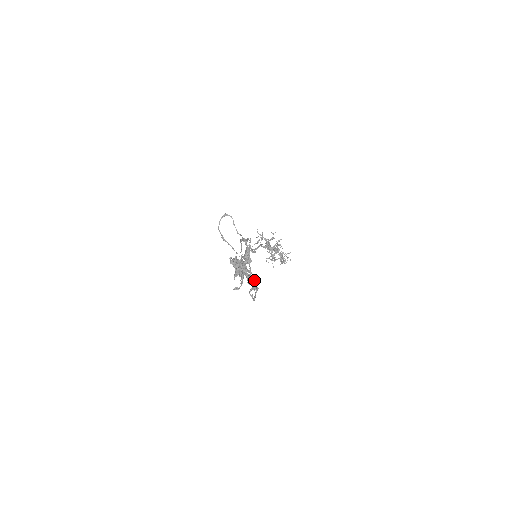
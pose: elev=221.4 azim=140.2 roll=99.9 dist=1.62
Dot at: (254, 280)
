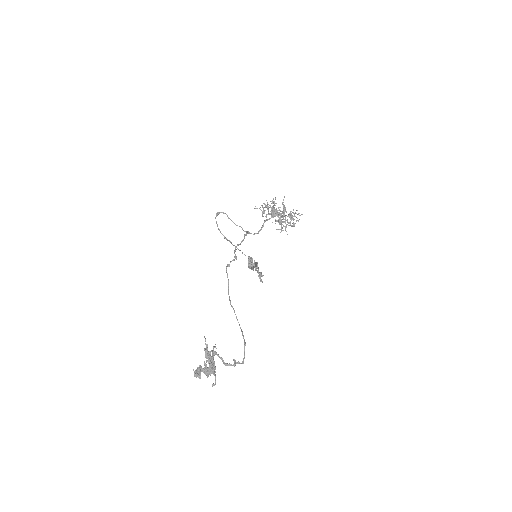
Dot at: occluded
